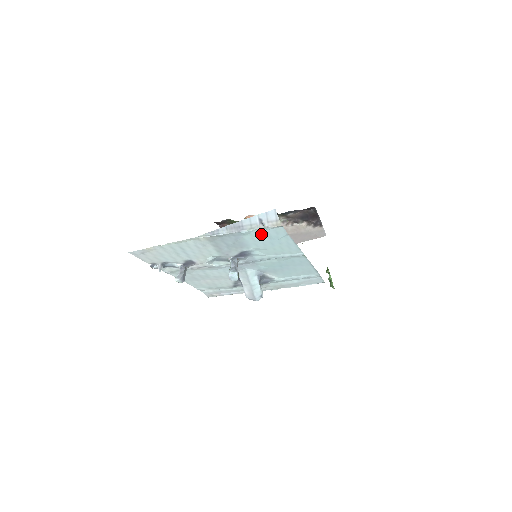
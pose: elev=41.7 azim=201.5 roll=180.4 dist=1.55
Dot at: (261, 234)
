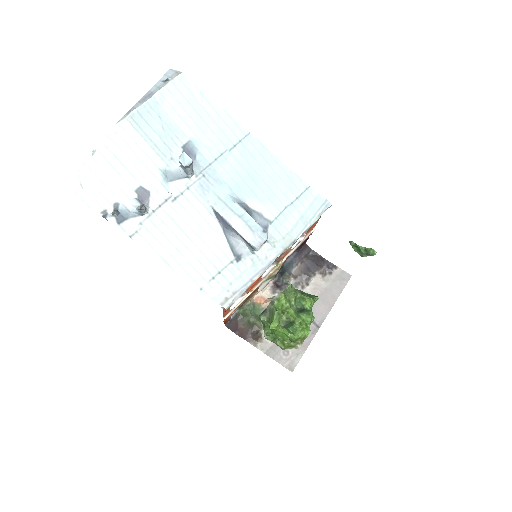
Dot at: (177, 99)
